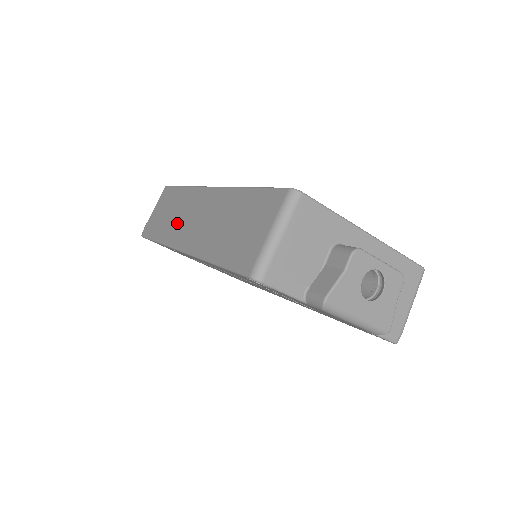
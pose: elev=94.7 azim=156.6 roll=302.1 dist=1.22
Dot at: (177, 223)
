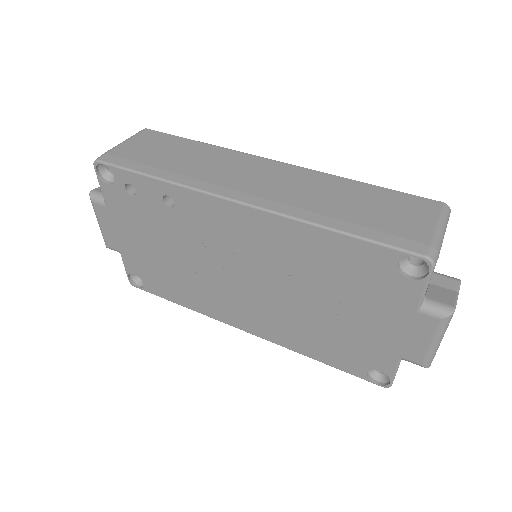
Dot at: (213, 172)
